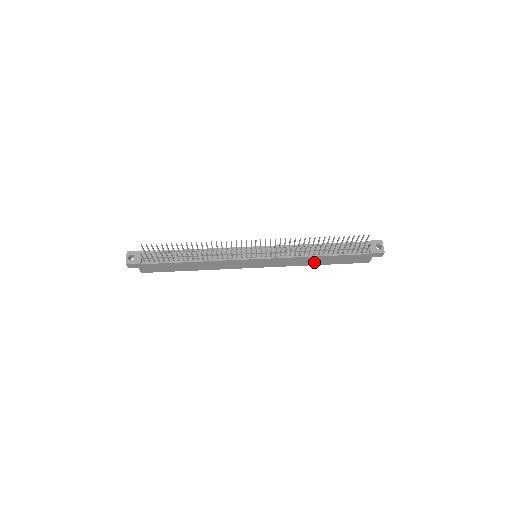
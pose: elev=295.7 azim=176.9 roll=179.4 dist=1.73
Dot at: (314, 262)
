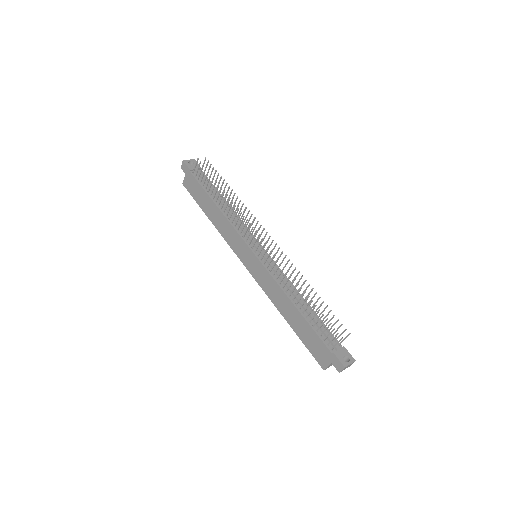
Dot at: (286, 311)
